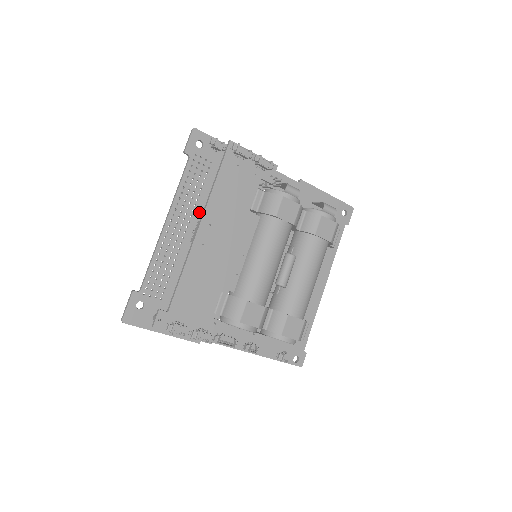
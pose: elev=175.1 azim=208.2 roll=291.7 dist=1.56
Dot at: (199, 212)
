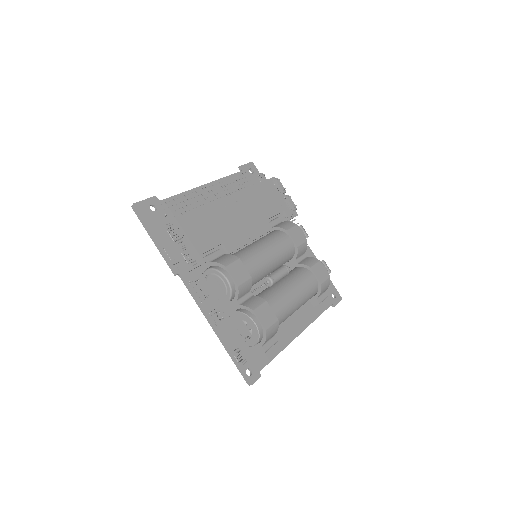
Dot at: occluded
